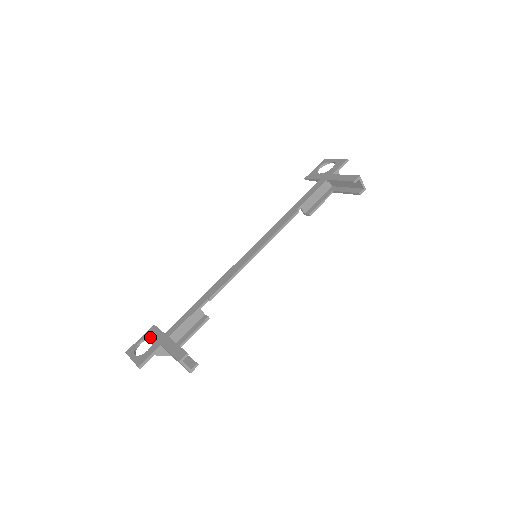
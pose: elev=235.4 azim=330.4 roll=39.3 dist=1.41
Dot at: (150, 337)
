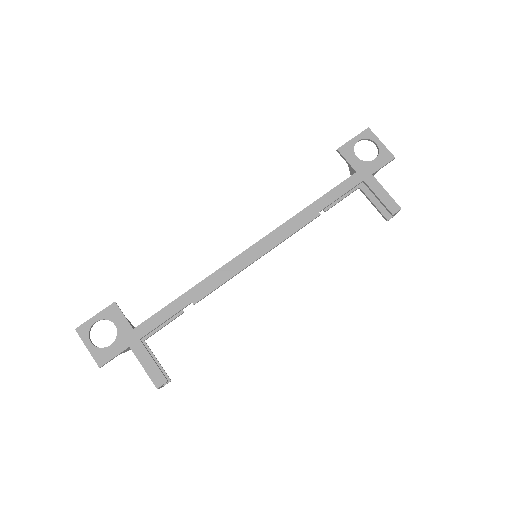
Dot at: occluded
